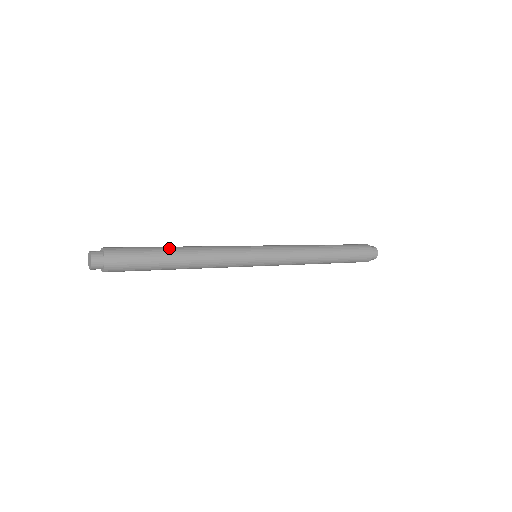
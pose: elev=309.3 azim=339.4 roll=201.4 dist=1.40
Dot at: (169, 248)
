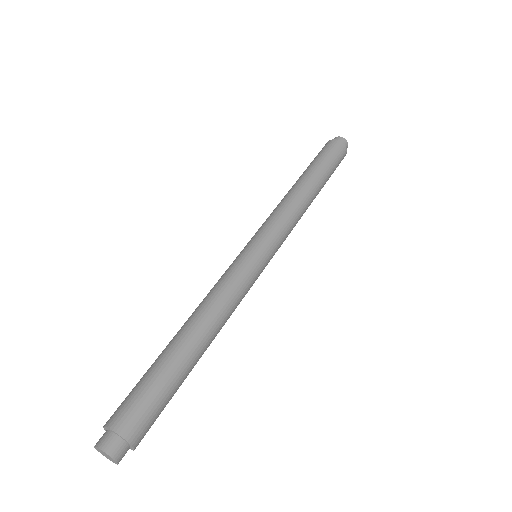
Dot at: (185, 350)
